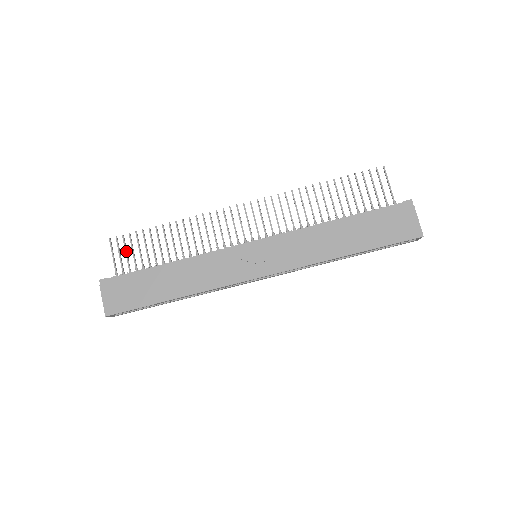
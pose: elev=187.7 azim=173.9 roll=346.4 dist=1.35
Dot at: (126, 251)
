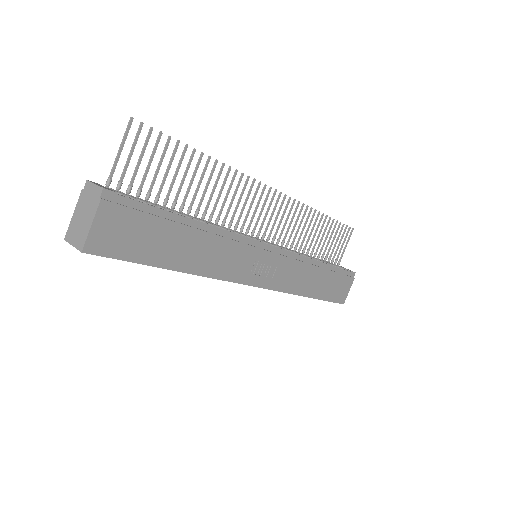
Dot at: (143, 155)
